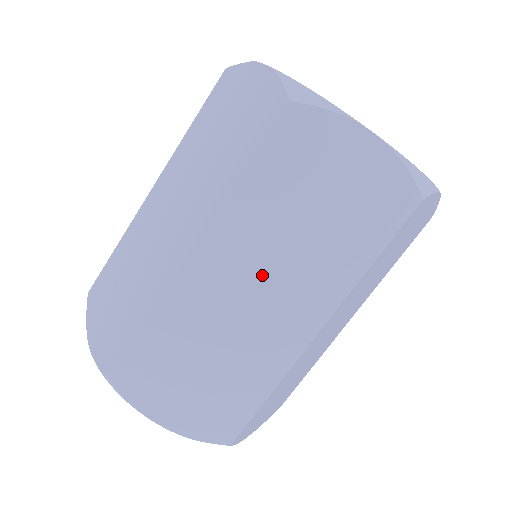
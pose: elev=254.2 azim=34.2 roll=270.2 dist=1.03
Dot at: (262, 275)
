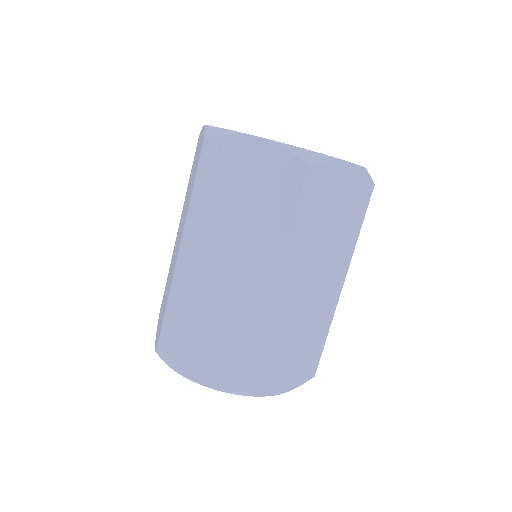
Dot at: (313, 273)
